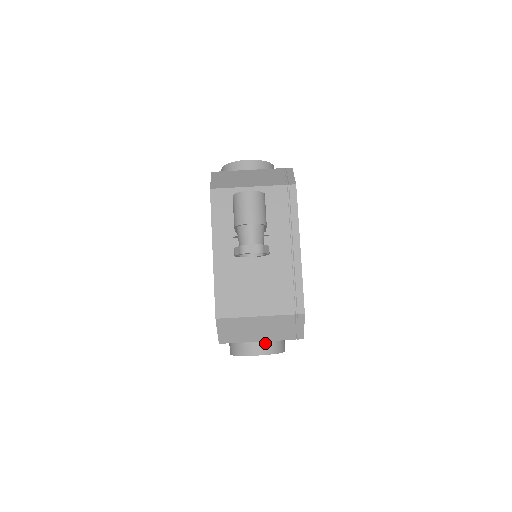
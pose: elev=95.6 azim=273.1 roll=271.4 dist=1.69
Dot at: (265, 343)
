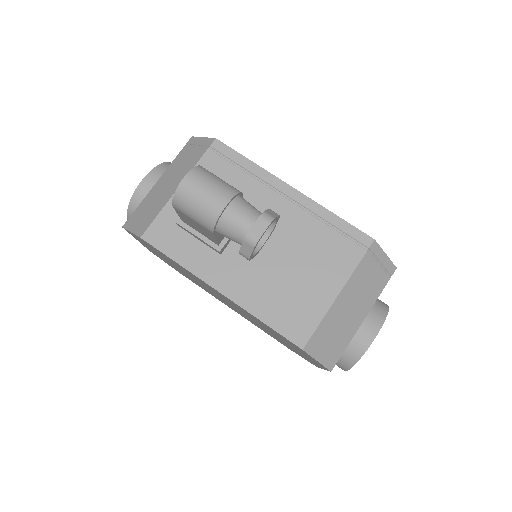
Dot at: (367, 317)
